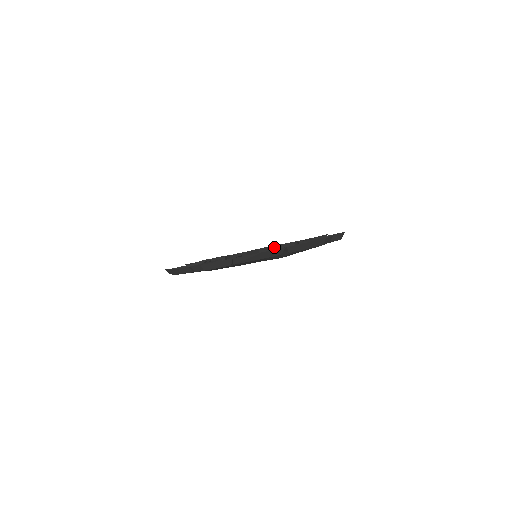
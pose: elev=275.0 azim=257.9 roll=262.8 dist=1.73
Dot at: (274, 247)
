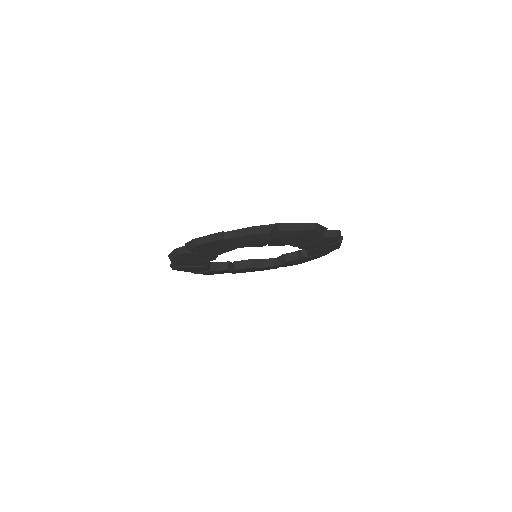
Dot at: (278, 259)
